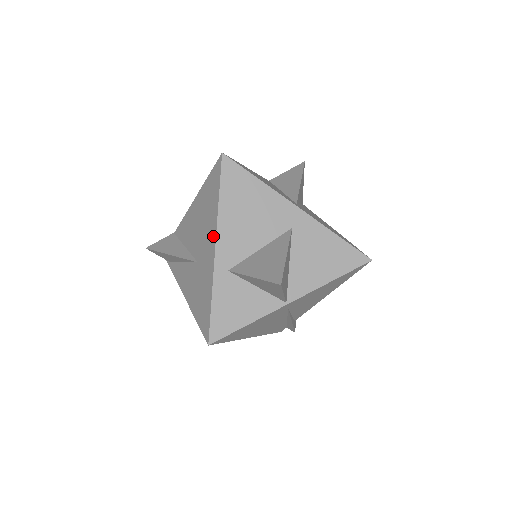
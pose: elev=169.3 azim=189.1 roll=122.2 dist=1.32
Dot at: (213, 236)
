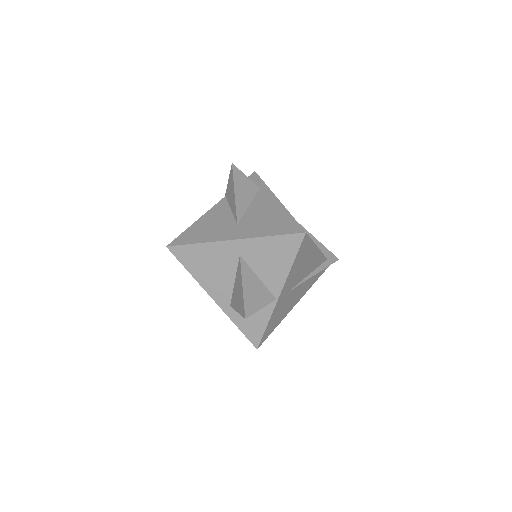
Dot at: (207, 292)
